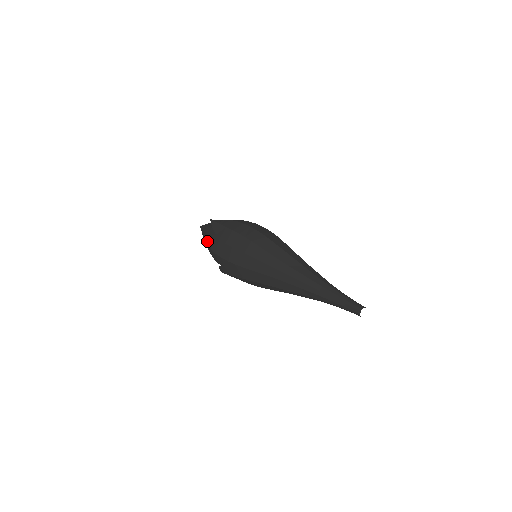
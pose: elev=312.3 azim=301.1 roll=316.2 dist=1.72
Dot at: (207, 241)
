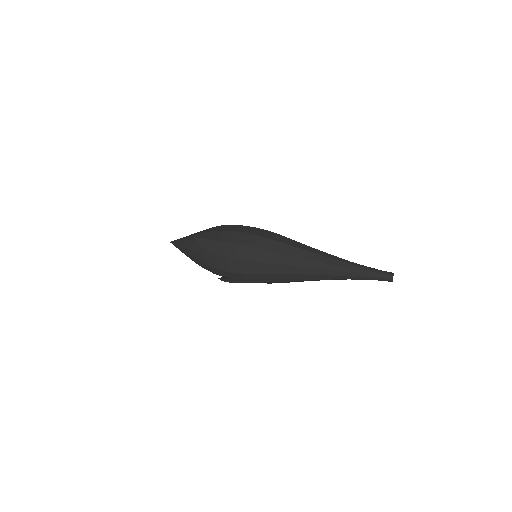
Dot at: (197, 259)
